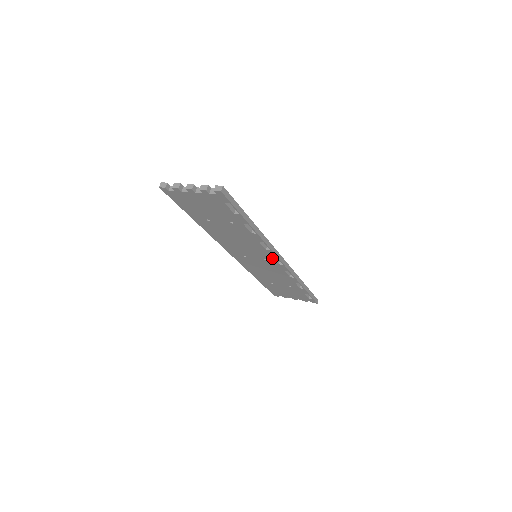
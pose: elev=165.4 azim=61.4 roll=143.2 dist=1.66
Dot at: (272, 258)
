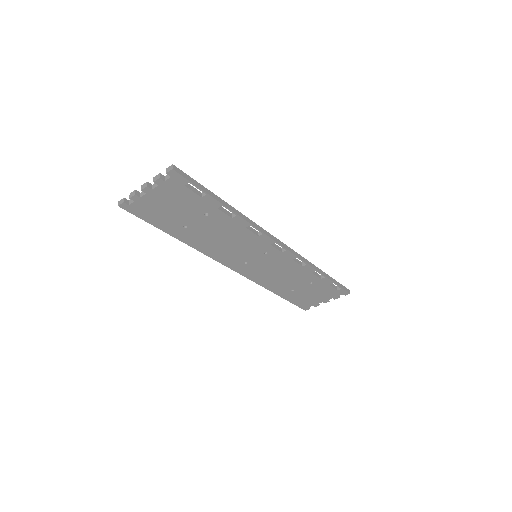
Dot at: (271, 246)
